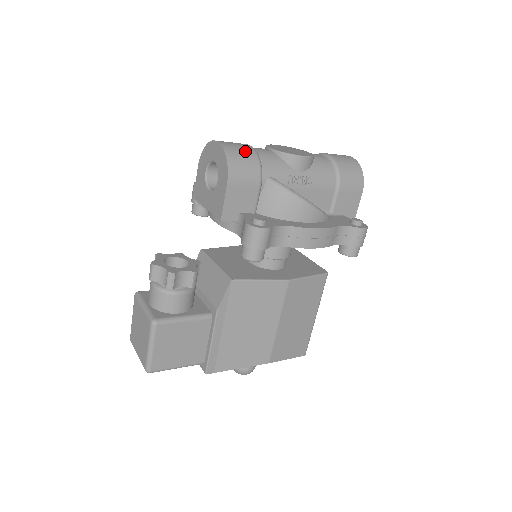
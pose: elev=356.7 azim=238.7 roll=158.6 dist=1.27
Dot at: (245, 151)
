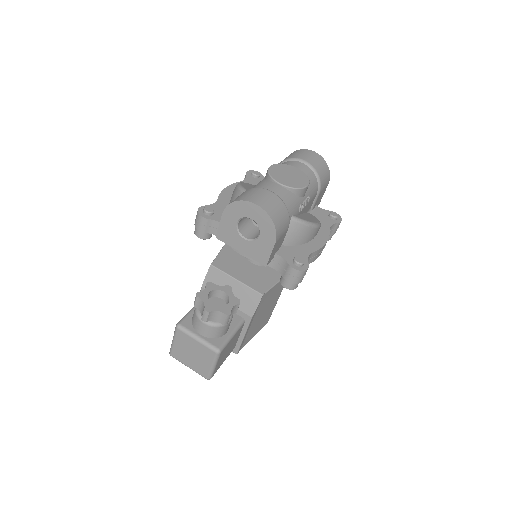
Dot at: (278, 205)
